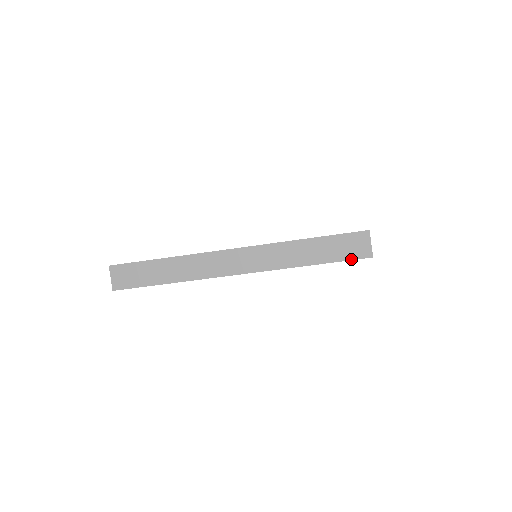
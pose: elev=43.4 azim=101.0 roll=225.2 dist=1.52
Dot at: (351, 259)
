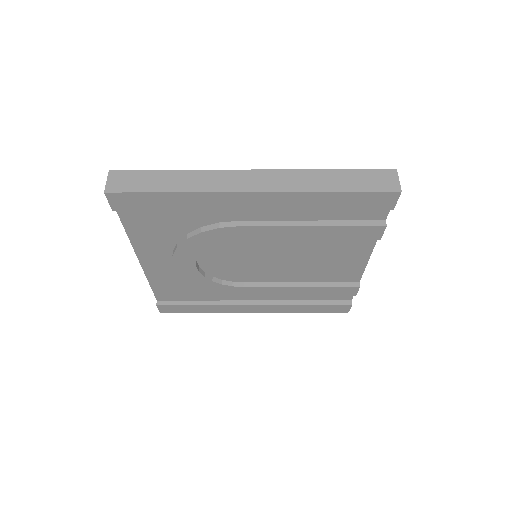
Dot at: (378, 190)
